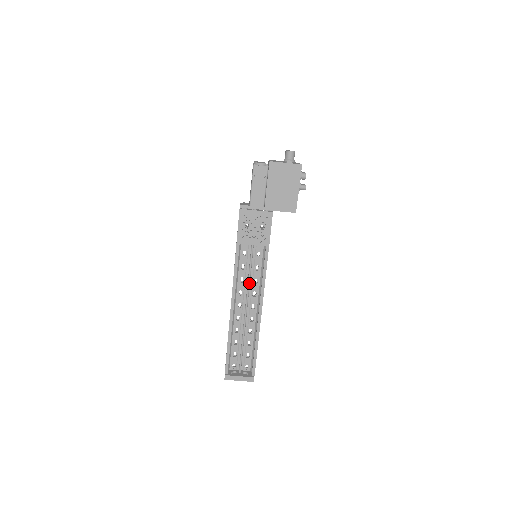
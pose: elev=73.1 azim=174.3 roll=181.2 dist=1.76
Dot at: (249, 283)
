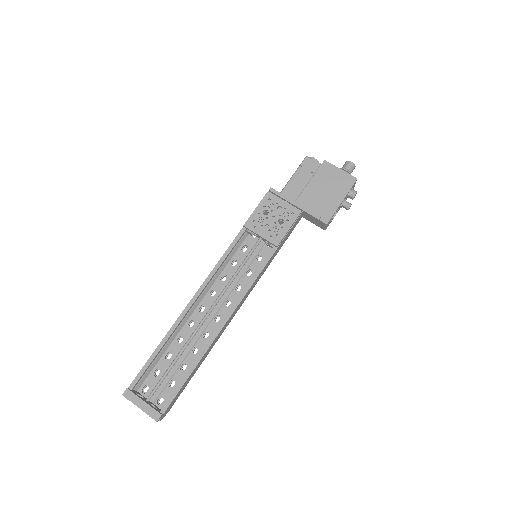
Dot at: (230, 282)
